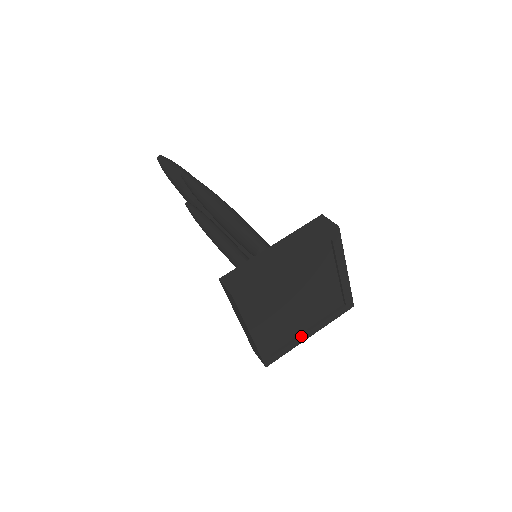
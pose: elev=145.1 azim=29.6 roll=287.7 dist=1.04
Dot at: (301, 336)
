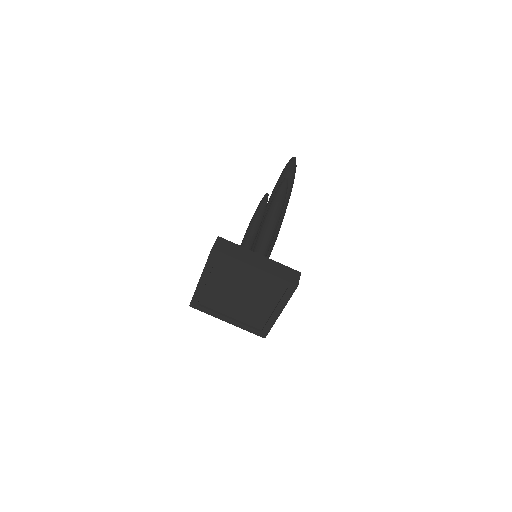
Dot at: (222, 315)
